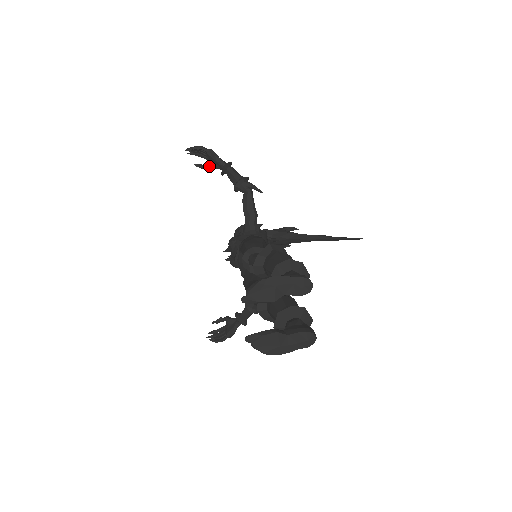
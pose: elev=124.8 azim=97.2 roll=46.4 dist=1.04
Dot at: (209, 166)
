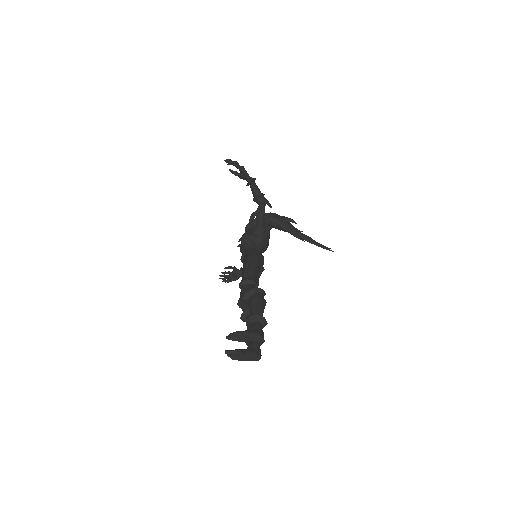
Dot at: (239, 175)
